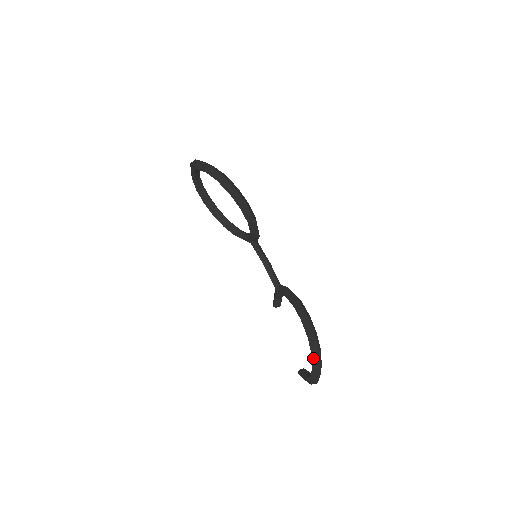
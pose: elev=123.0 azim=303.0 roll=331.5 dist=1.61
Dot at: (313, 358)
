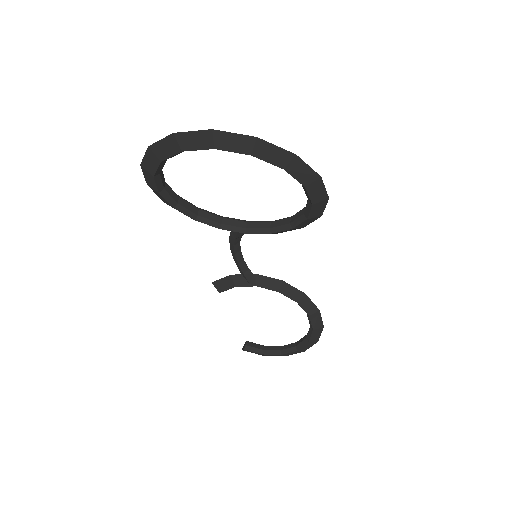
Dot at: (307, 344)
